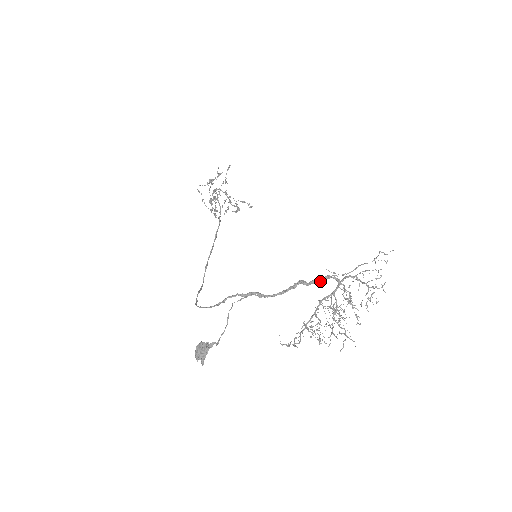
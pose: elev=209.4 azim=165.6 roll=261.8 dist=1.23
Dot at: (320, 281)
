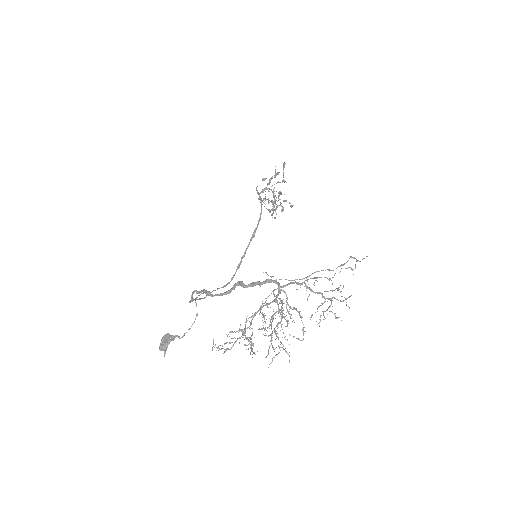
Dot at: (260, 284)
